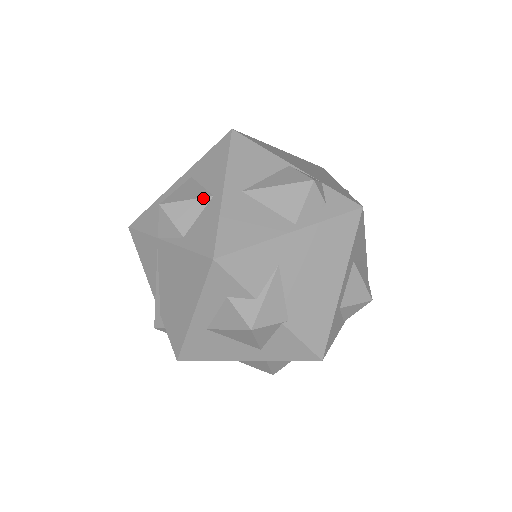
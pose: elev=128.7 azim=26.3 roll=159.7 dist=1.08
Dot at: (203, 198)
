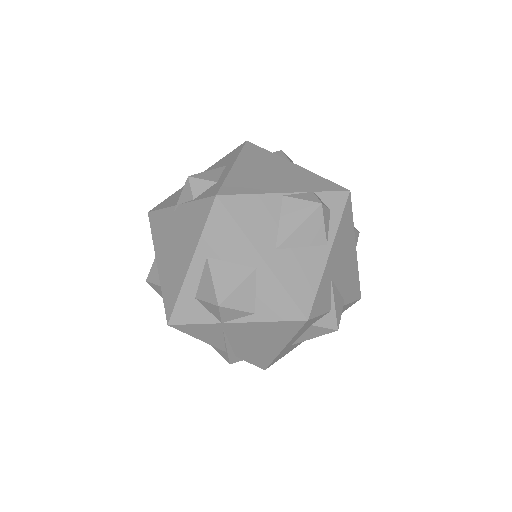
Dot at: (250, 276)
